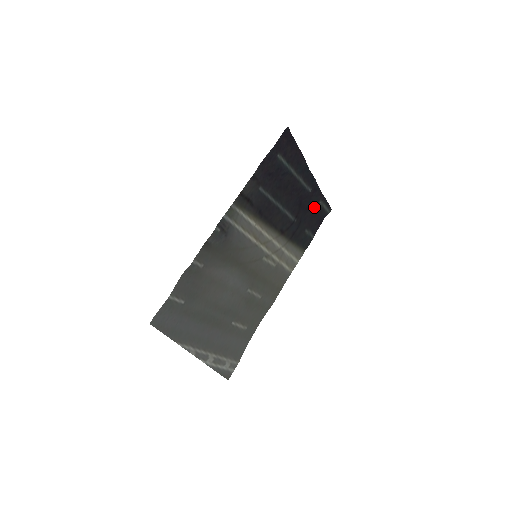
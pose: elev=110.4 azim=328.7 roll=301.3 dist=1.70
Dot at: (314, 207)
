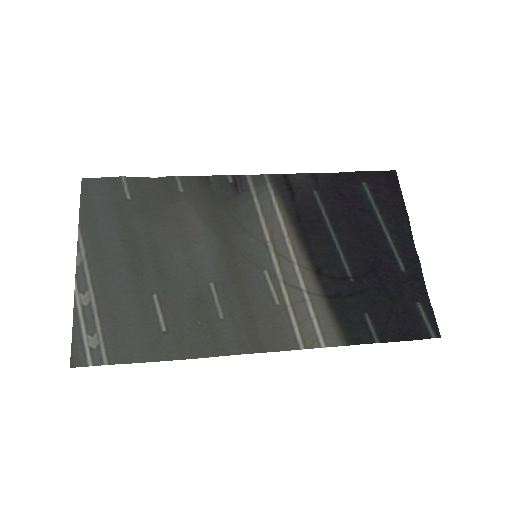
Dot at: (402, 301)
